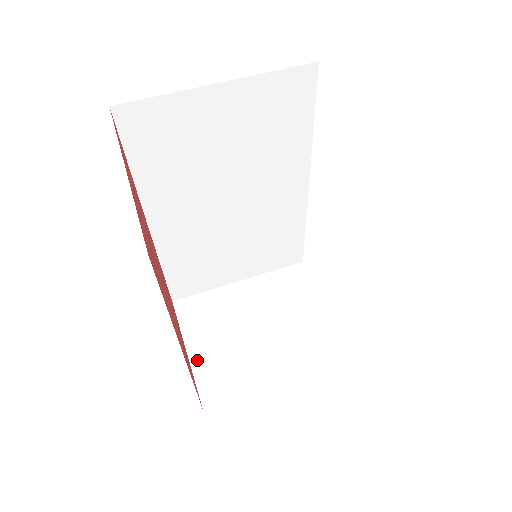
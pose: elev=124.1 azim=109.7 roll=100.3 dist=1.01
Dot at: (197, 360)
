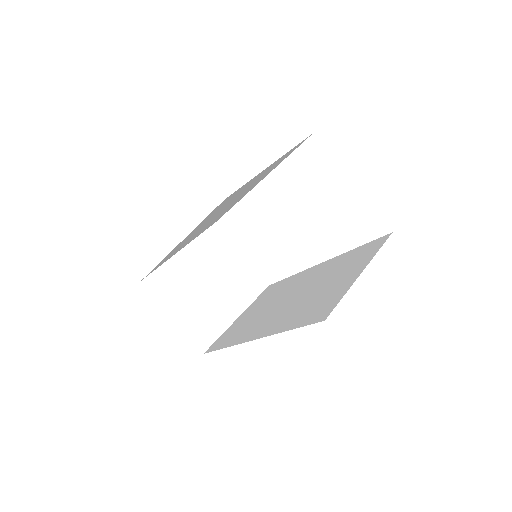
Dot at: (183, 322)
